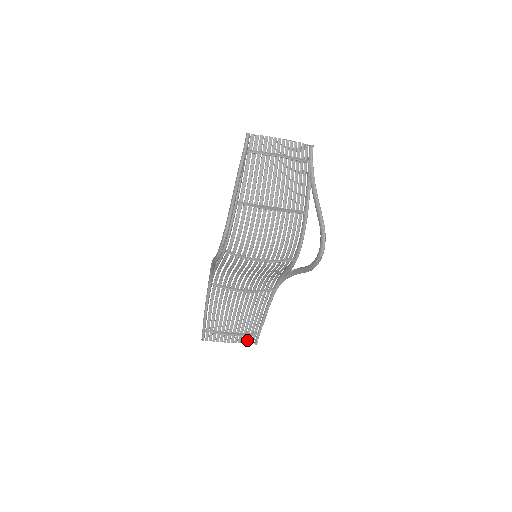
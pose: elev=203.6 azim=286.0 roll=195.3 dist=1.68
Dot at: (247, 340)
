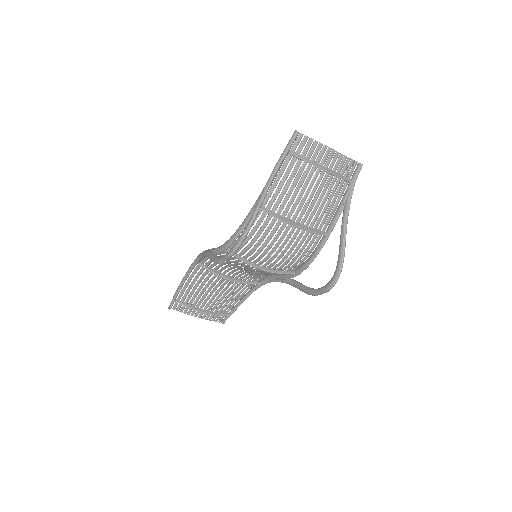
Dot at: (215, 318)
